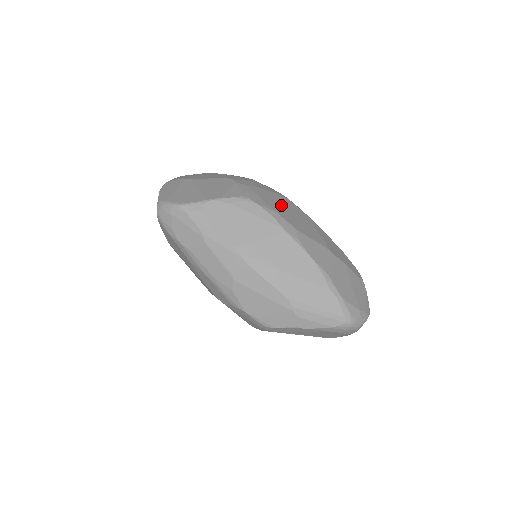
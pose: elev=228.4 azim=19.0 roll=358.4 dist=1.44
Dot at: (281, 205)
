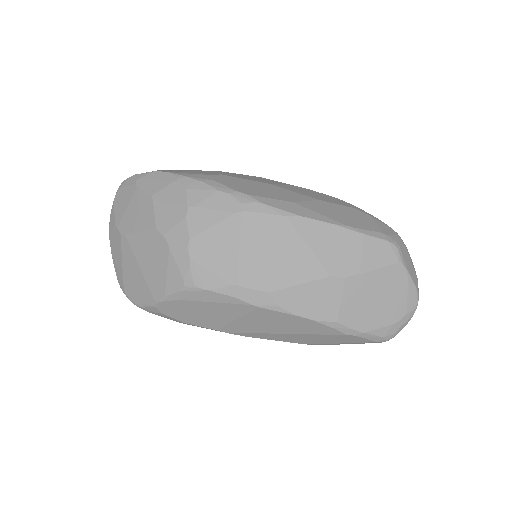
Dot at: (237, 252)
